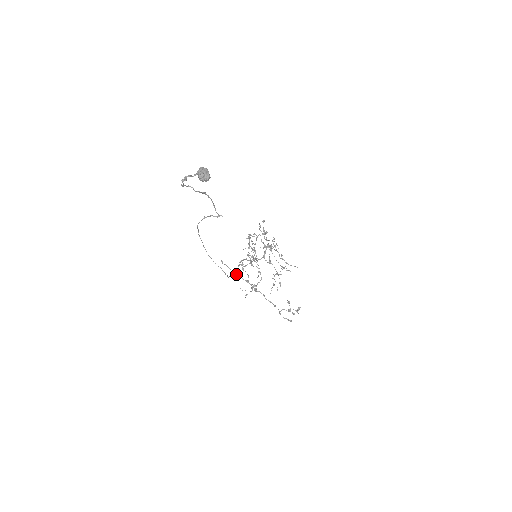
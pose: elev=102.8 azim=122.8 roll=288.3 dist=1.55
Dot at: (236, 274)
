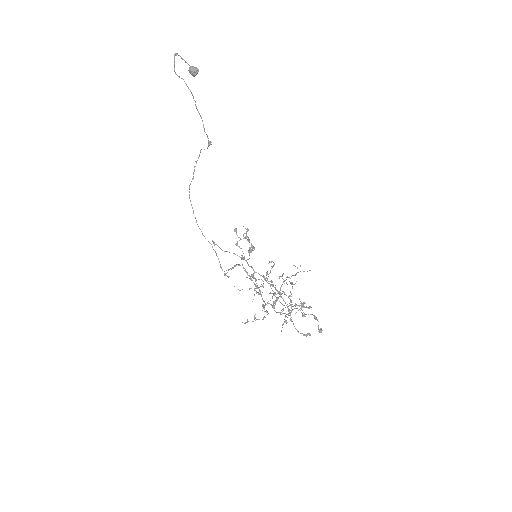
Dot at: (229, 252)
